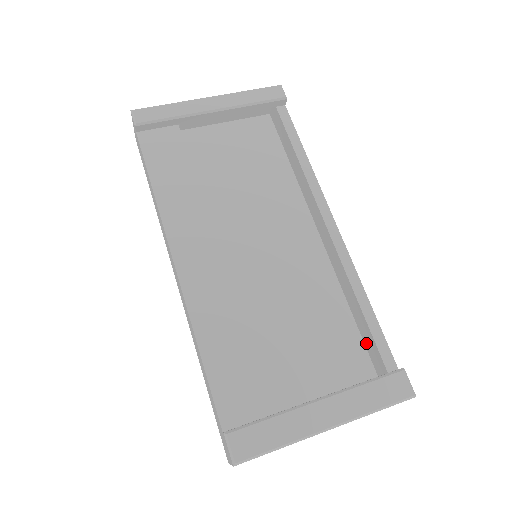
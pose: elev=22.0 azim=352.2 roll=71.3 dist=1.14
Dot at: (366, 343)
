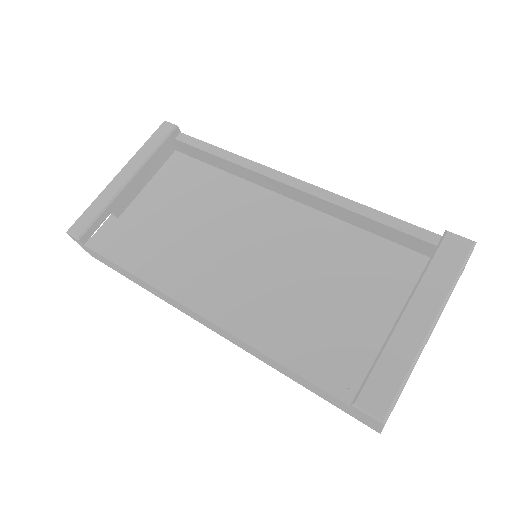
Dot at: (400, 243)
